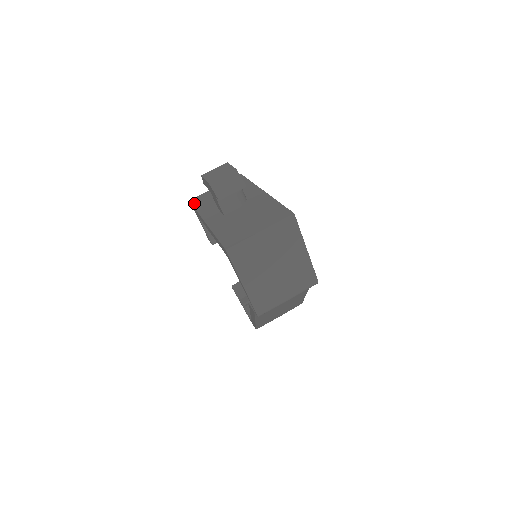
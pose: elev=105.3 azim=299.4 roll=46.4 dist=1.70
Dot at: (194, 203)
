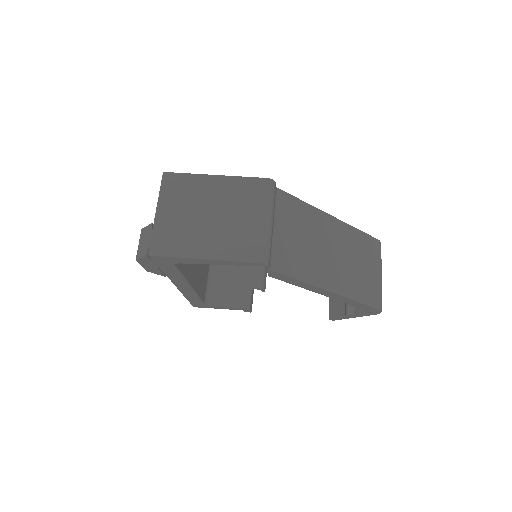
Dot at: occluded
